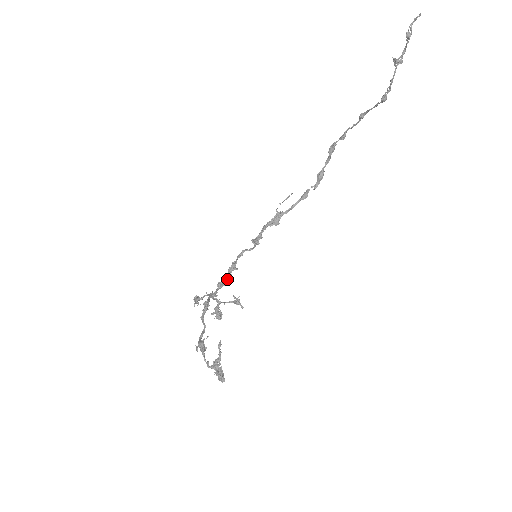
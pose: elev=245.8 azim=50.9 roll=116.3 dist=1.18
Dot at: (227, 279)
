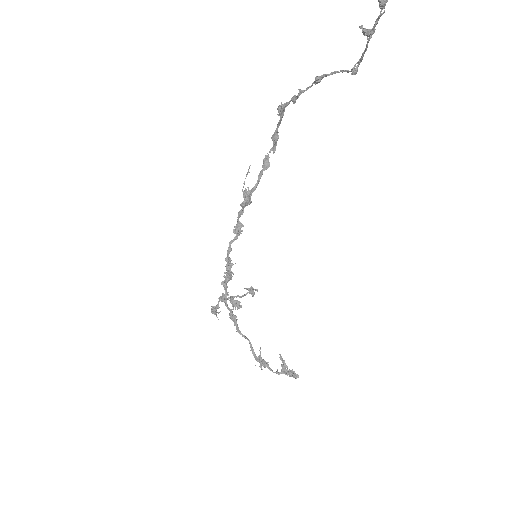
Dot at: (229, 276)
